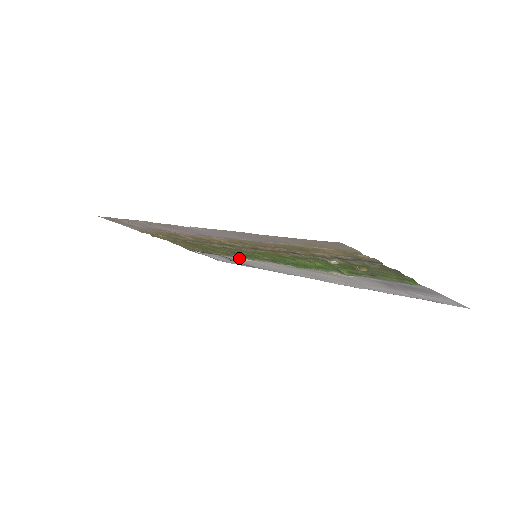
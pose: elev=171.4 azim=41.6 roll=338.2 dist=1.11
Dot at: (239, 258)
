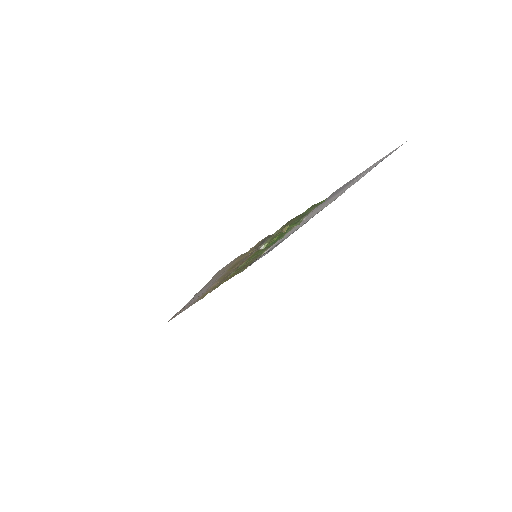
Dot at: occluded
